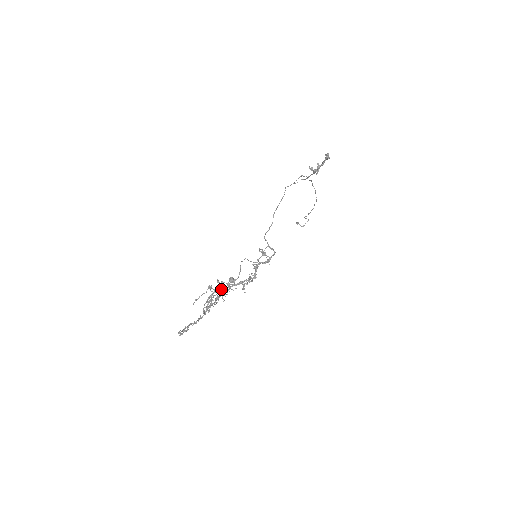
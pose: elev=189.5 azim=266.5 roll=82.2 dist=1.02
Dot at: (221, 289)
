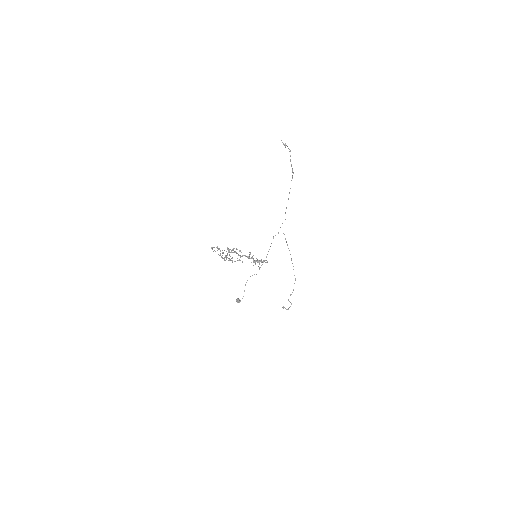
Dot at: (235, 252)
